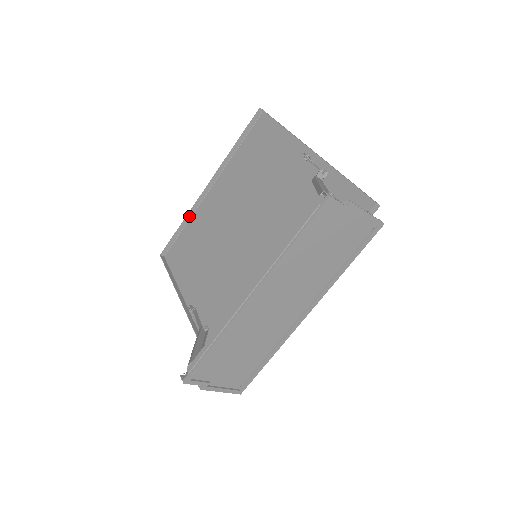
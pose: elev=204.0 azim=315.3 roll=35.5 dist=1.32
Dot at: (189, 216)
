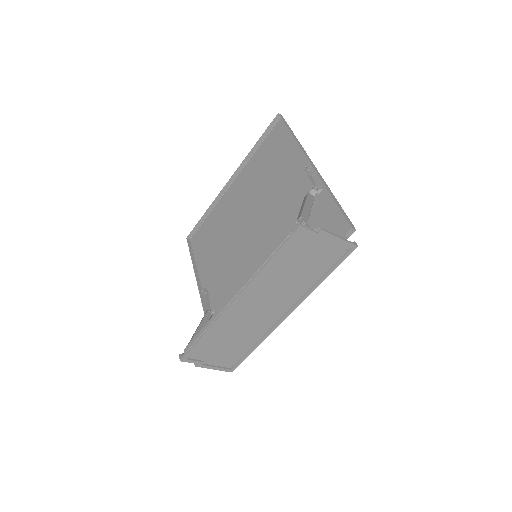
Dot at: (212, 206)
